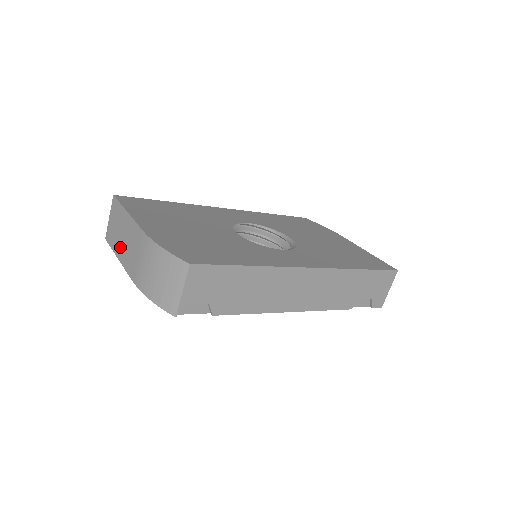
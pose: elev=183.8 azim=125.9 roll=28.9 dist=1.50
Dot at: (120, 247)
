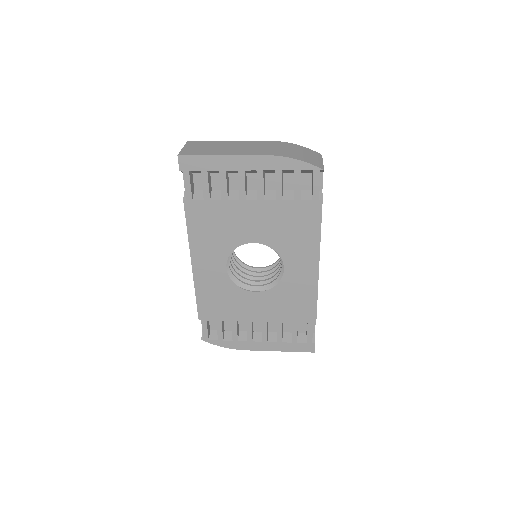
Dot at: (224, 151)
